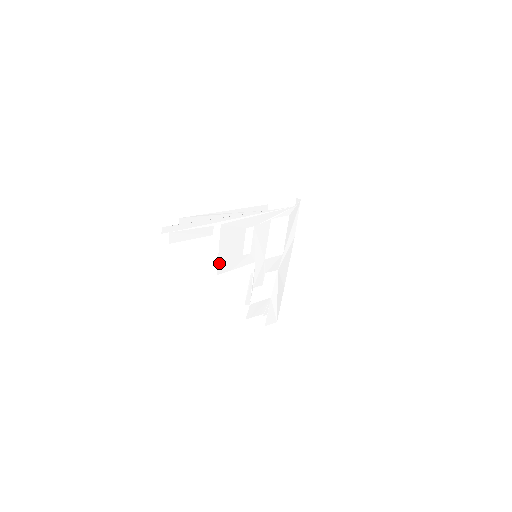
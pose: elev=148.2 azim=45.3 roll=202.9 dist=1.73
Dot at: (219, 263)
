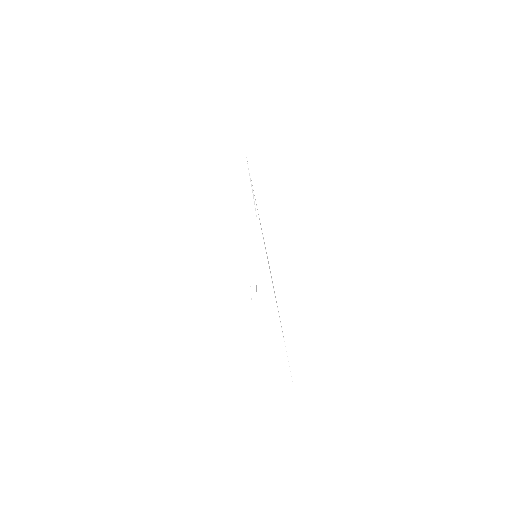
Dot at: occluded
